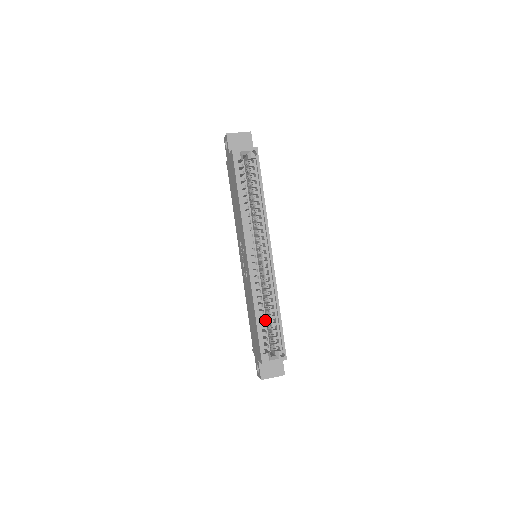
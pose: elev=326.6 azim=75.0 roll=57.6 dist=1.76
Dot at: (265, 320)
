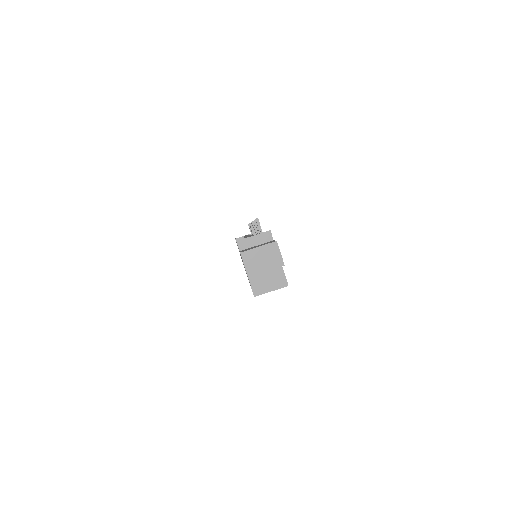
Dot at: occluded
